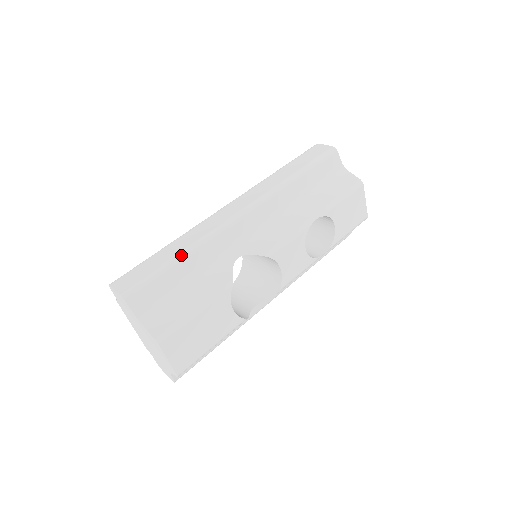
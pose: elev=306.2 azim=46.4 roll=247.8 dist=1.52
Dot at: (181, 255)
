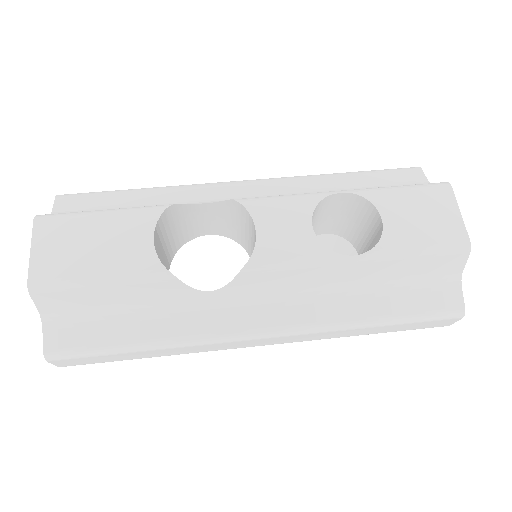
Dot at: (144, 188)
